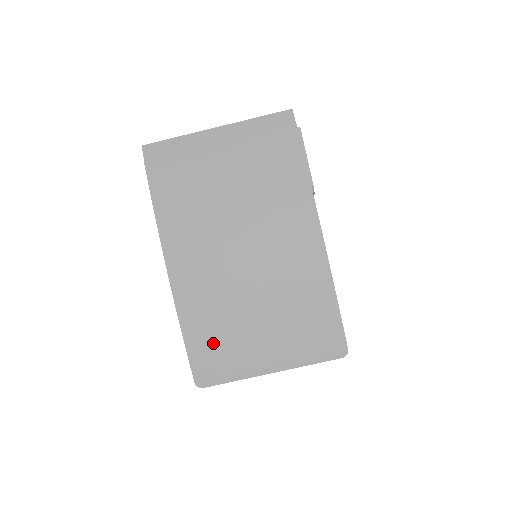
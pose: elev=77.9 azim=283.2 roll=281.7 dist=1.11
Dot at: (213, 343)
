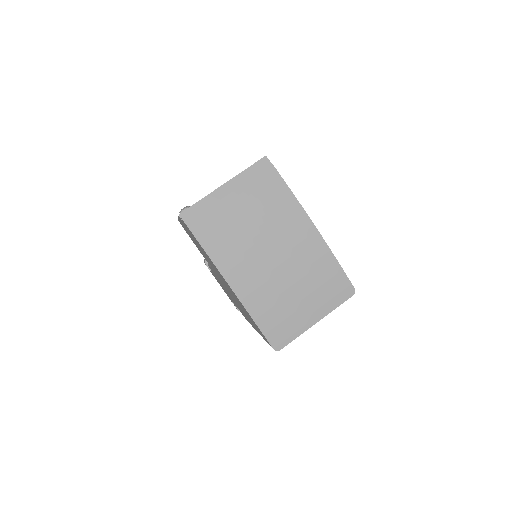
Dot at: (276, 320)
